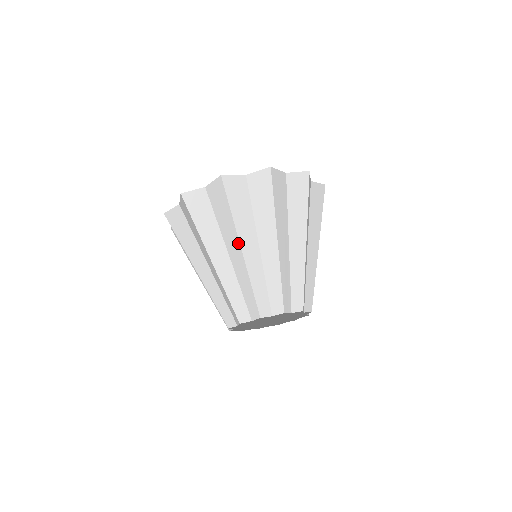
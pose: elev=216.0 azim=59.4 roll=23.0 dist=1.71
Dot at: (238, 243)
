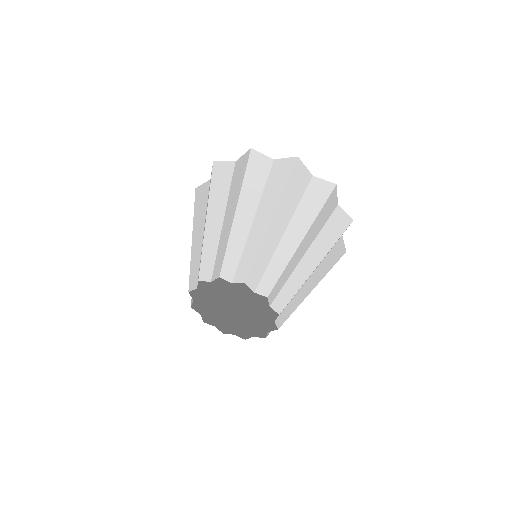
Dot at: (236, 204)
